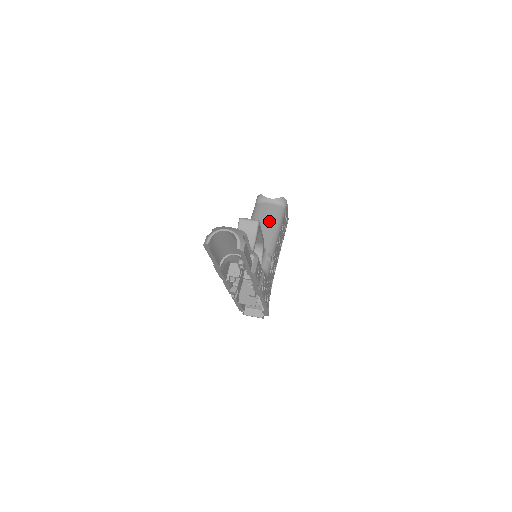
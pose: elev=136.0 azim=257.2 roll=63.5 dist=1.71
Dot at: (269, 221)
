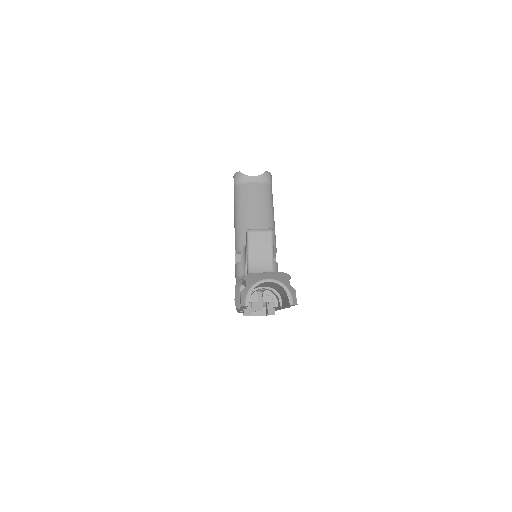
Dot at: (260, 207)
